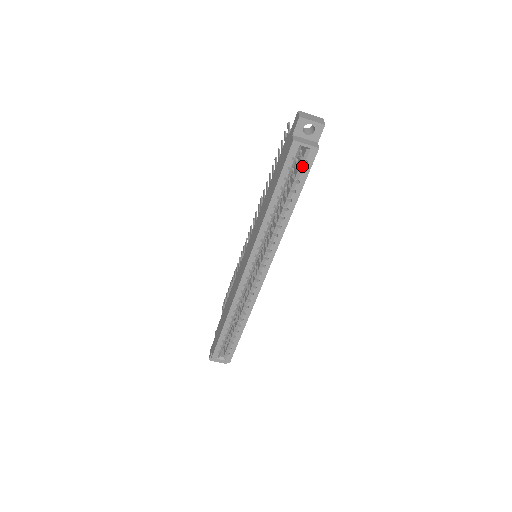
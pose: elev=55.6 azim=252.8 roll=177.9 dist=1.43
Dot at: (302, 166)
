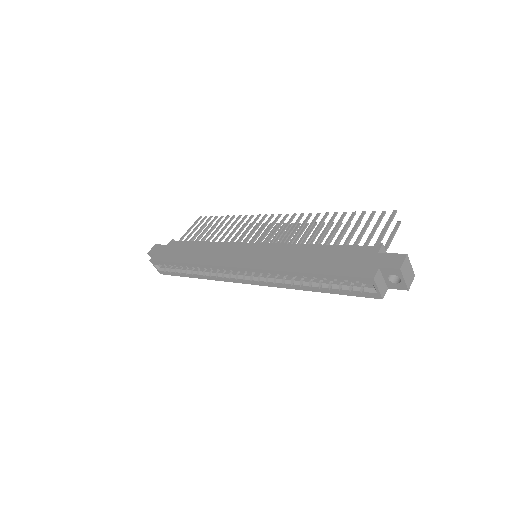
Dot at: (357, 289)
